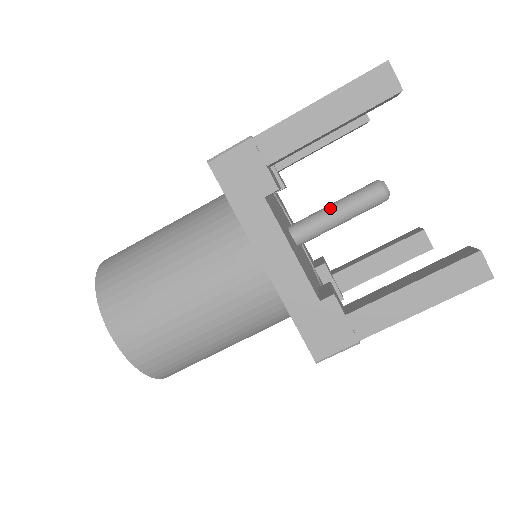
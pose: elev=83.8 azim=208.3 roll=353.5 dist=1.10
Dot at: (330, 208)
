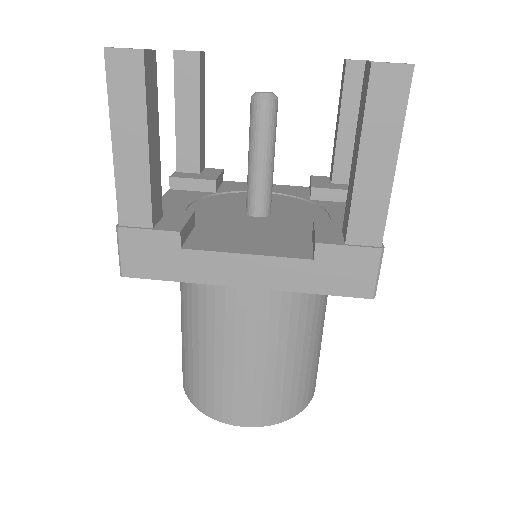
Dot at: (250, 164)
